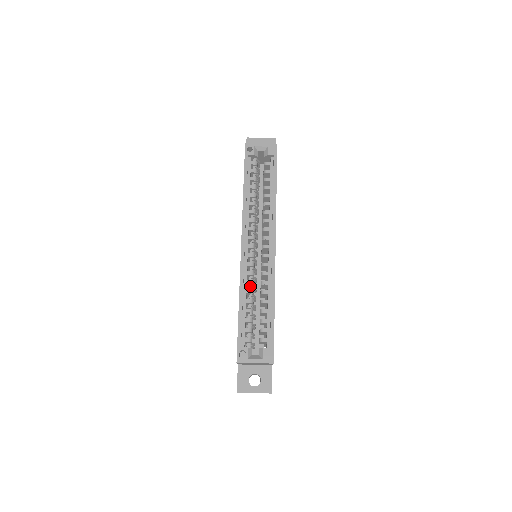
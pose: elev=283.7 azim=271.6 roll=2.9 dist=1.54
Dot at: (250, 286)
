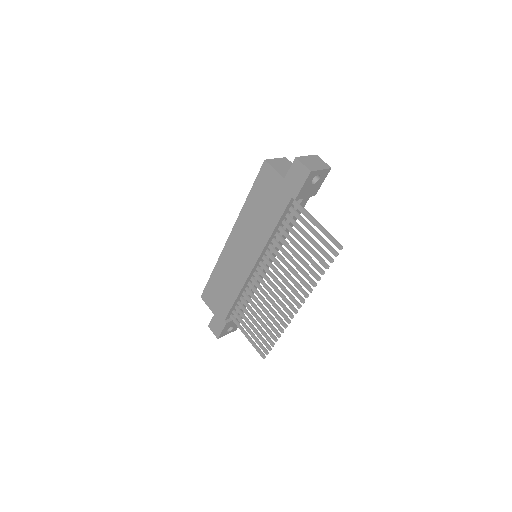
Dot at: occluded
